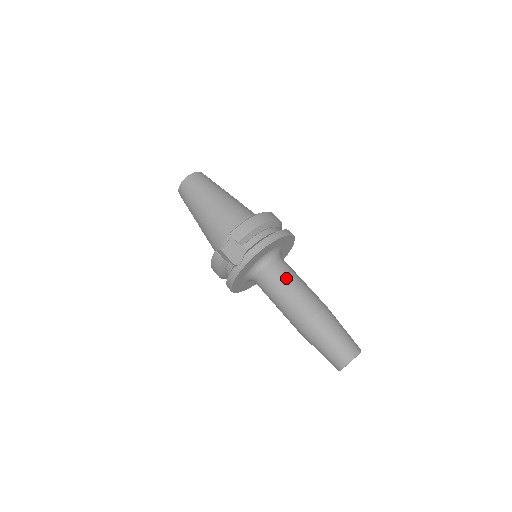
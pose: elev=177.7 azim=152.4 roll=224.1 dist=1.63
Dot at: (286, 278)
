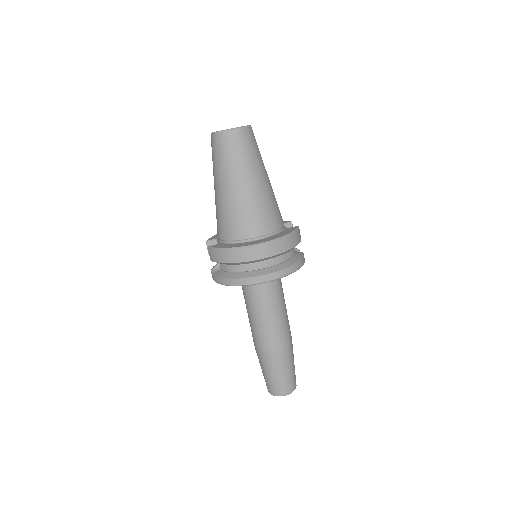
Dot at: (253, 307)
